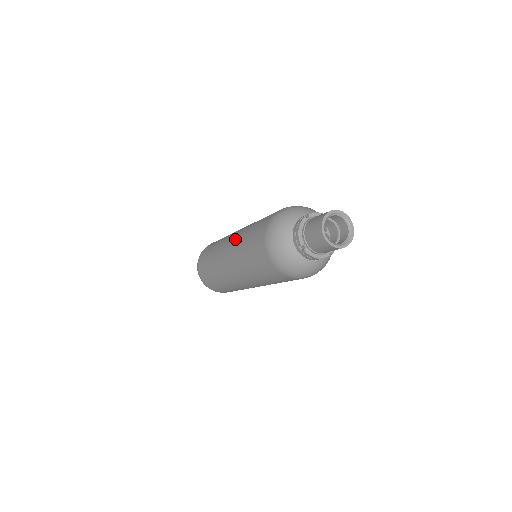
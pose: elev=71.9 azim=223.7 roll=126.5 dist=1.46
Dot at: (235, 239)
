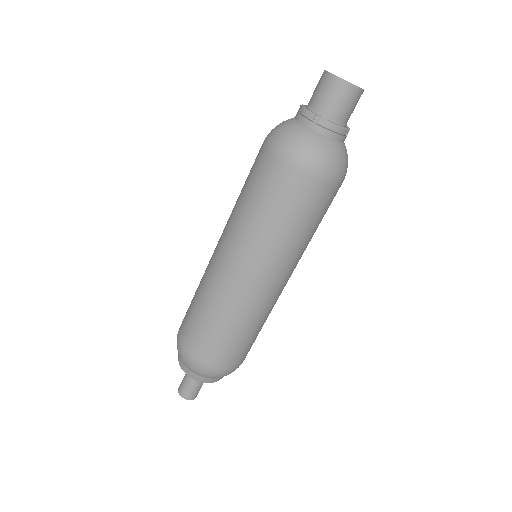
Dot at: (225, 226)
